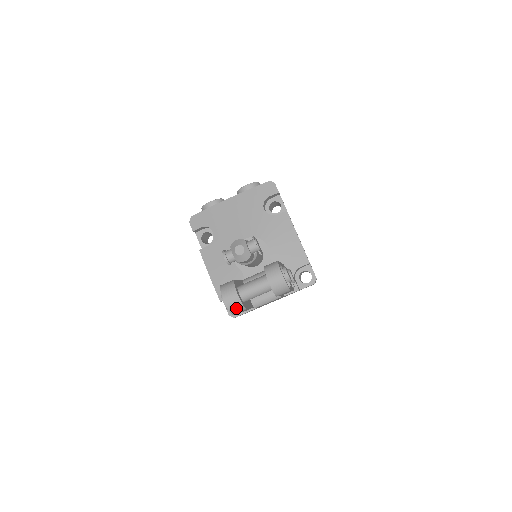
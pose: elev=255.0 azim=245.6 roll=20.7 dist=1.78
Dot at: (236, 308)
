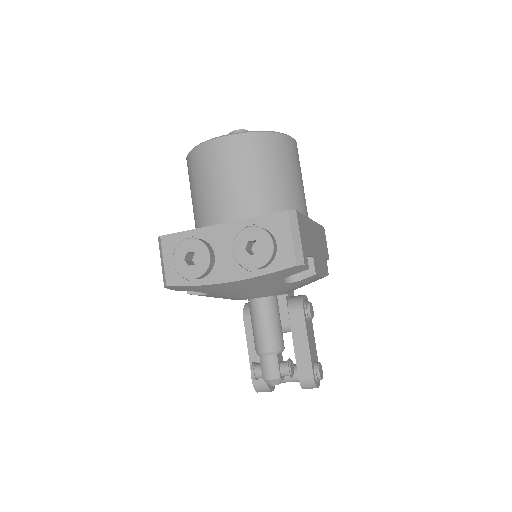
Dot at: occluded
